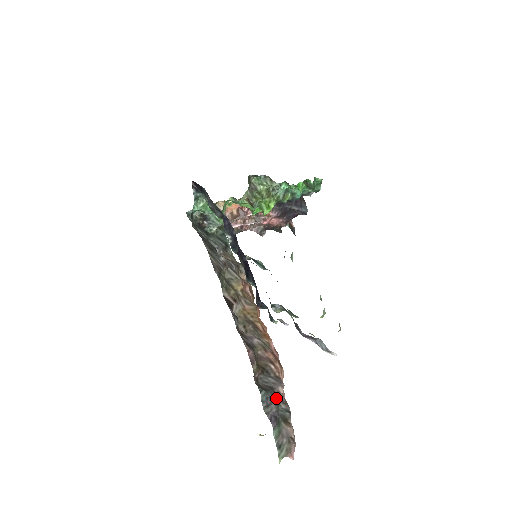
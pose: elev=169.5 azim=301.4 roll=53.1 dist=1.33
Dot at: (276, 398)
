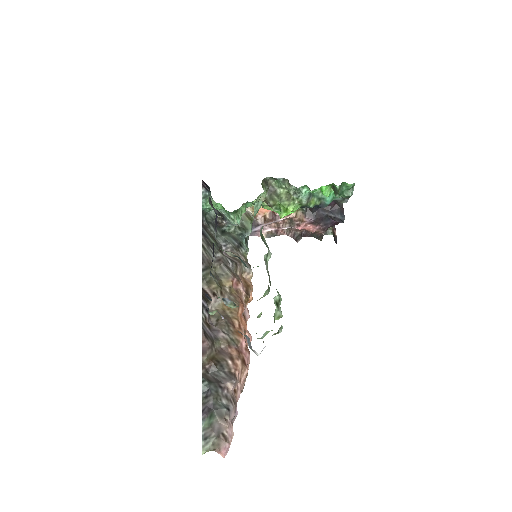
Dot at: (219, 392)
